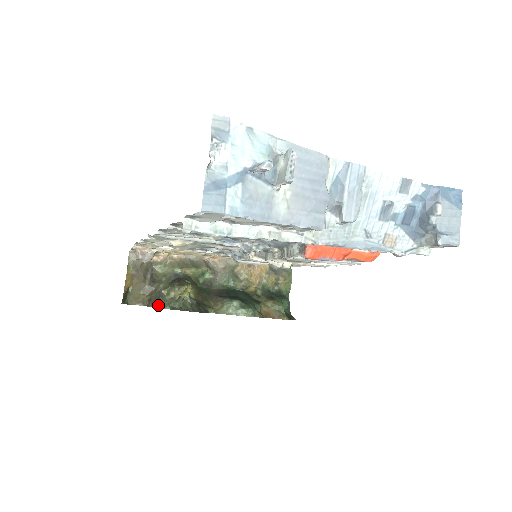
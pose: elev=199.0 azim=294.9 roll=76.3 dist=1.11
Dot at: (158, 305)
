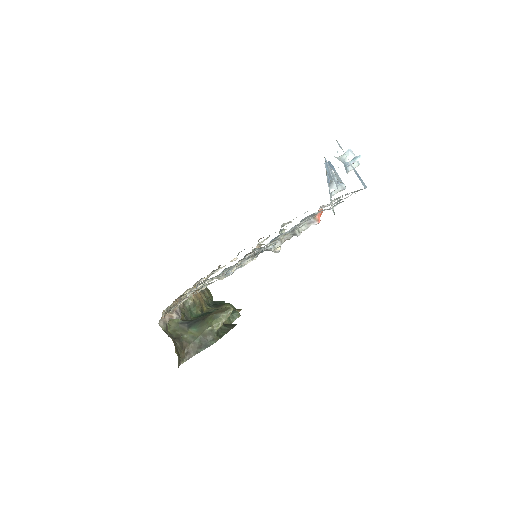
Dot at: (209, 343)
